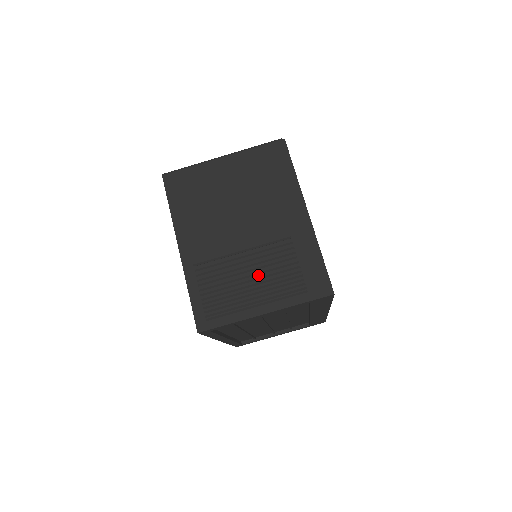
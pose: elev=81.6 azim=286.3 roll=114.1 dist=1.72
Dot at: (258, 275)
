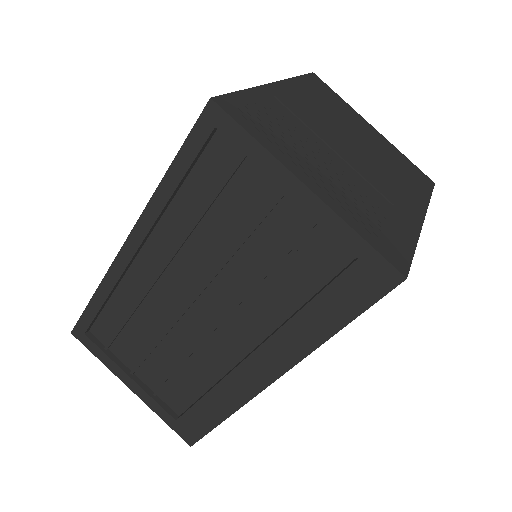
Dot at: (333, 171)
